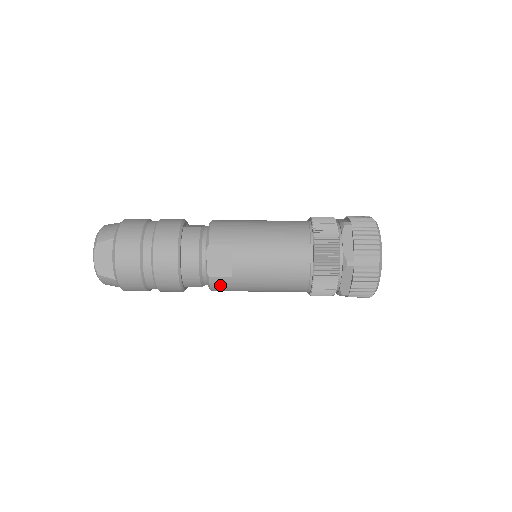
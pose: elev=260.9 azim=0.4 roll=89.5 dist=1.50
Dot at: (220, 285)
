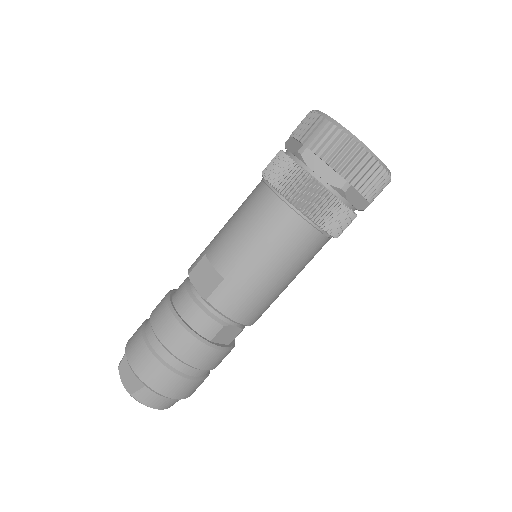
Dot at: (225, 300)
